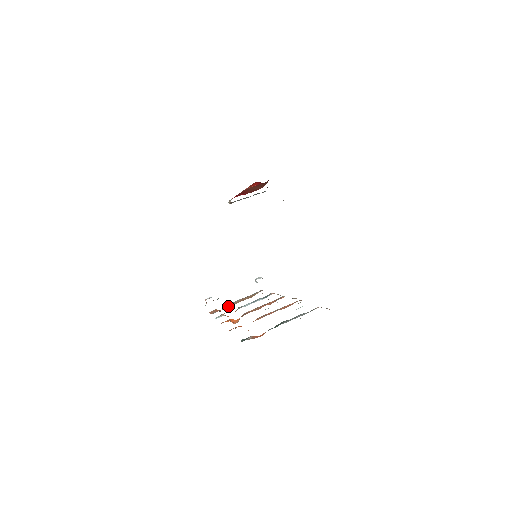
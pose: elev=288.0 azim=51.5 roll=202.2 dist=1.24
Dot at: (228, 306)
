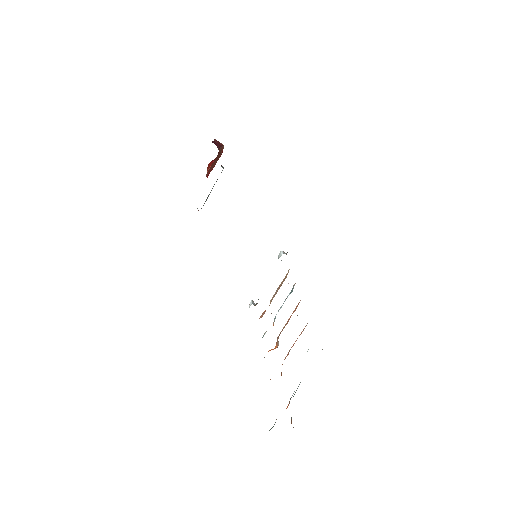
Dot at: (271, 301)
